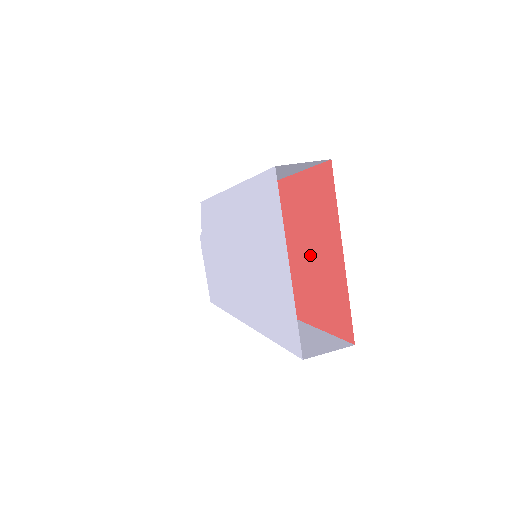
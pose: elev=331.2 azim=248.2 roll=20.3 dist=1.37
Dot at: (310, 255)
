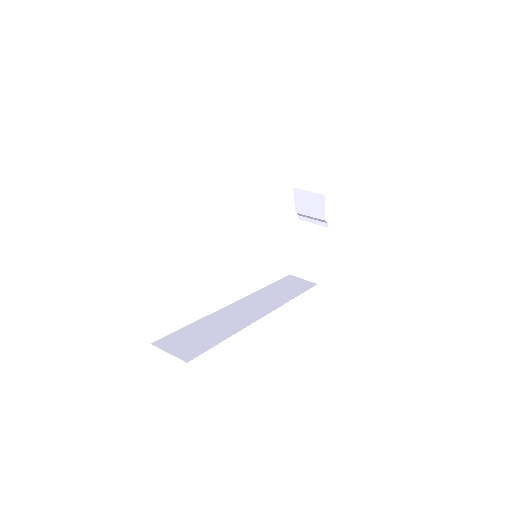
Dot at: occluded
